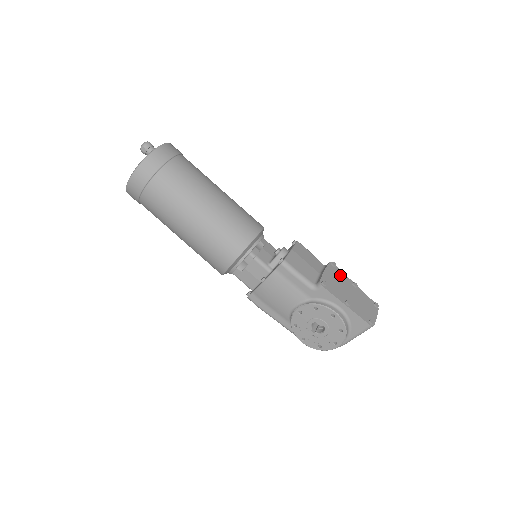
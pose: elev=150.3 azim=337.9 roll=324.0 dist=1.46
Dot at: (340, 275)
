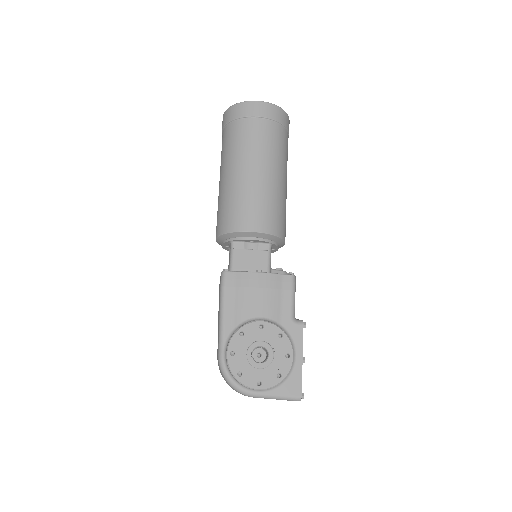
Dot at: occluded
